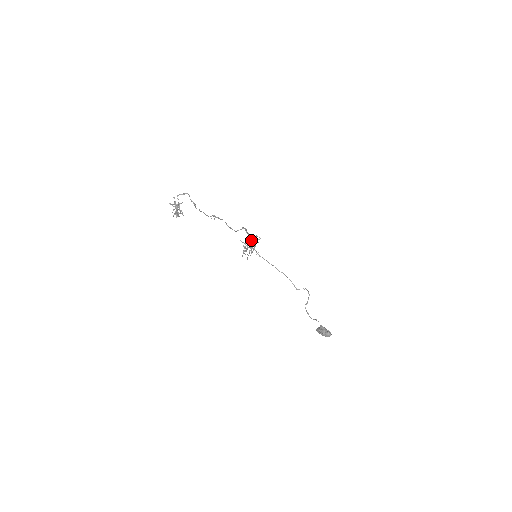
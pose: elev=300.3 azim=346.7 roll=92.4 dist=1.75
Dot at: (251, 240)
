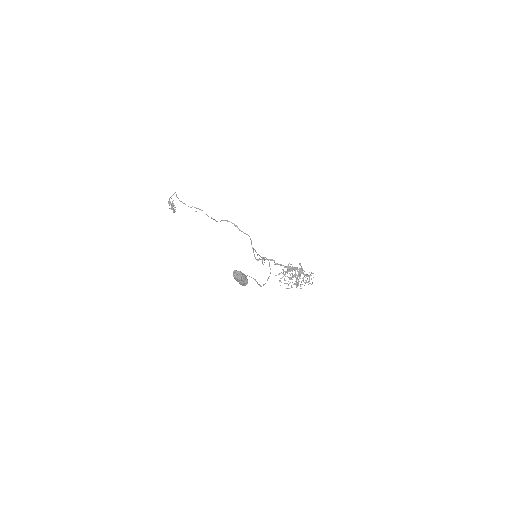
Dot at: (295, 270)
